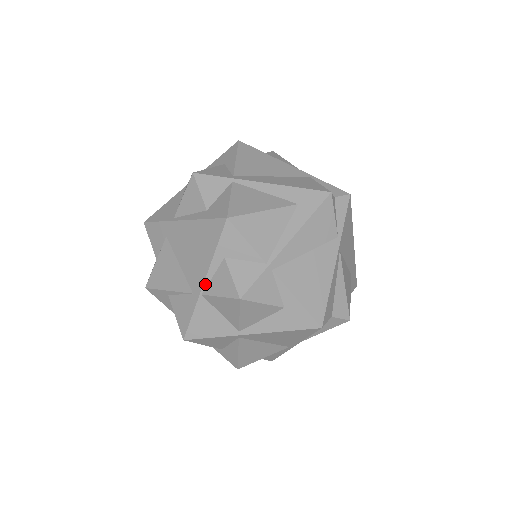
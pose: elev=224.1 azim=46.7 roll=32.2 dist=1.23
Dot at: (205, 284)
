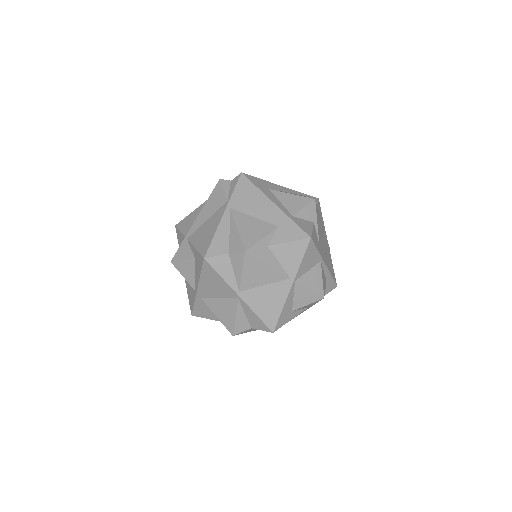
Dot at: occluded
